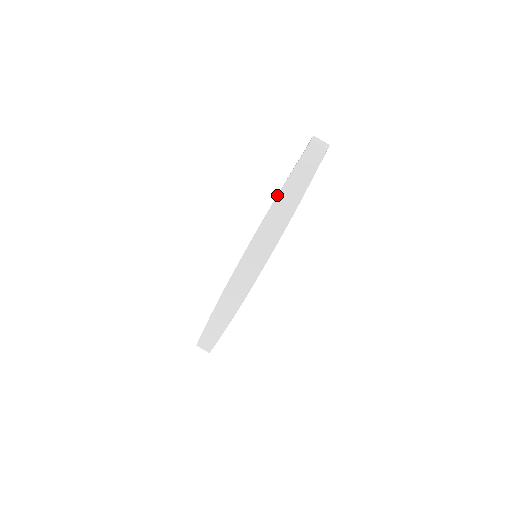
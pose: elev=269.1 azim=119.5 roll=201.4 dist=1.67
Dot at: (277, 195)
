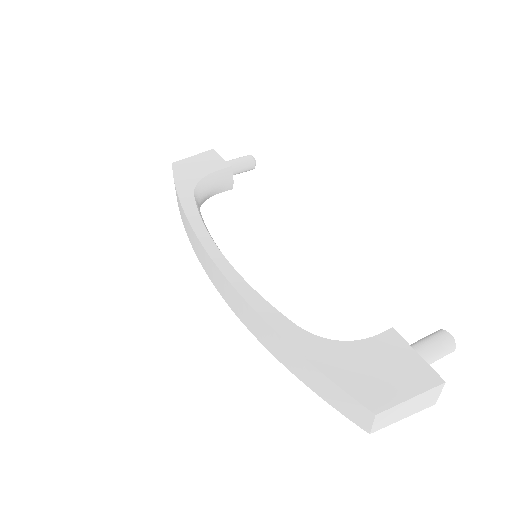
Dot at: (283, 338)
